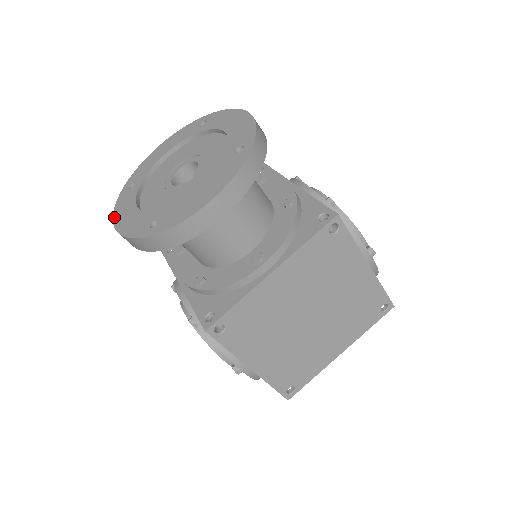
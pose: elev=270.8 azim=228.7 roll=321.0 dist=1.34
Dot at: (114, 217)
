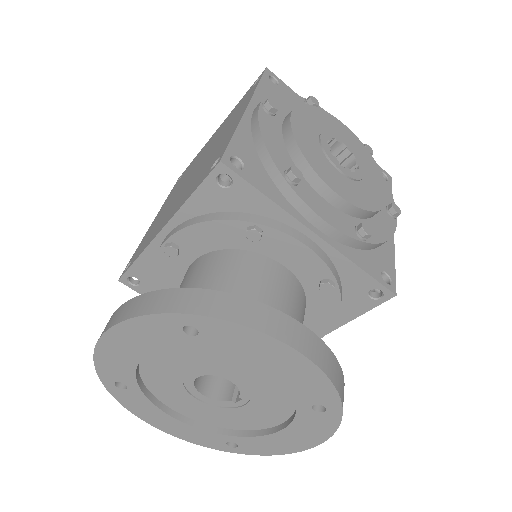
Dot at: (140, 418)
